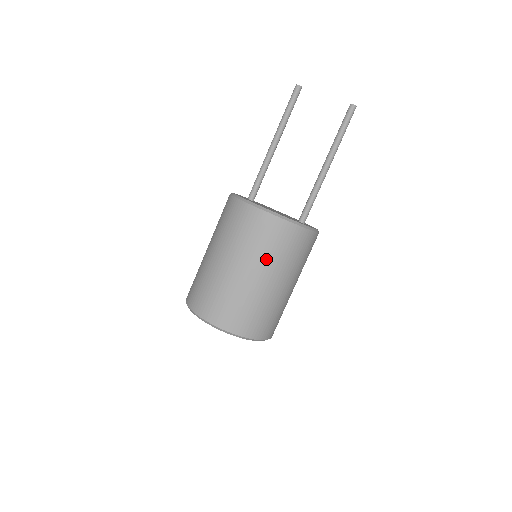
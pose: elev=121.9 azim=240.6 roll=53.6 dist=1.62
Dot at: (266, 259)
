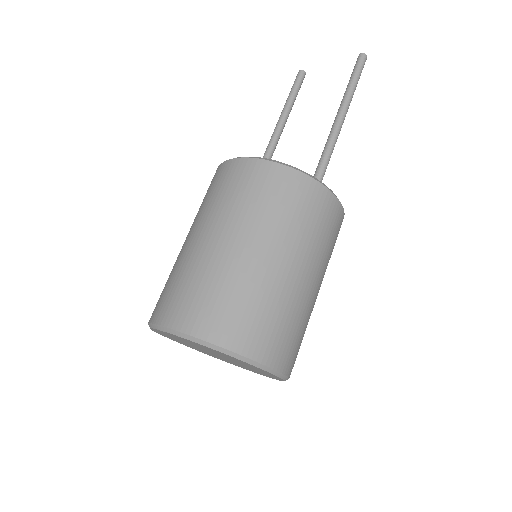
Dot at: (243, 215)
